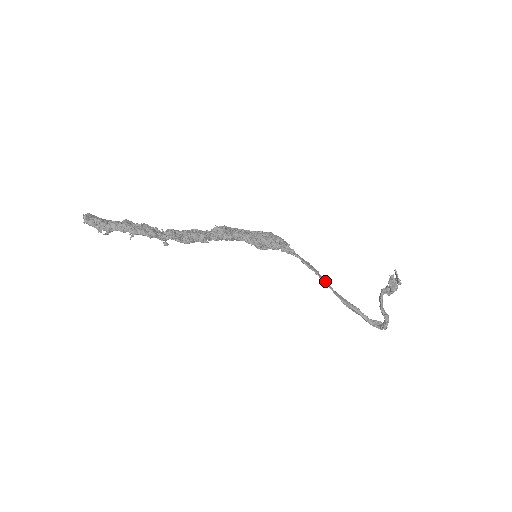
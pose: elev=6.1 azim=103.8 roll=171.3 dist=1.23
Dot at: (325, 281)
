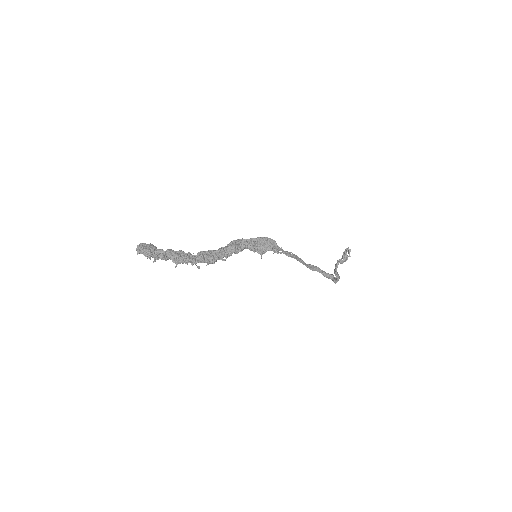
Dot at: (300, 260)
